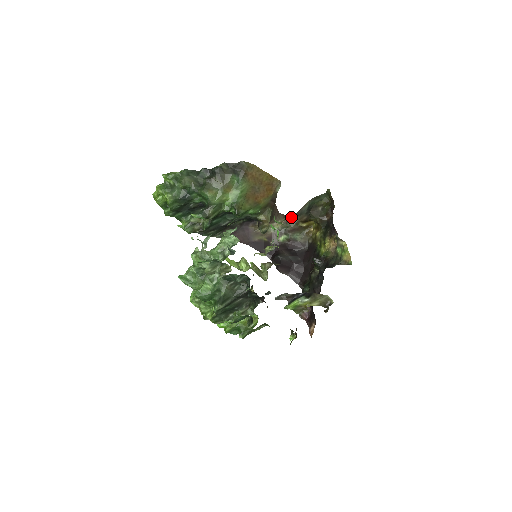
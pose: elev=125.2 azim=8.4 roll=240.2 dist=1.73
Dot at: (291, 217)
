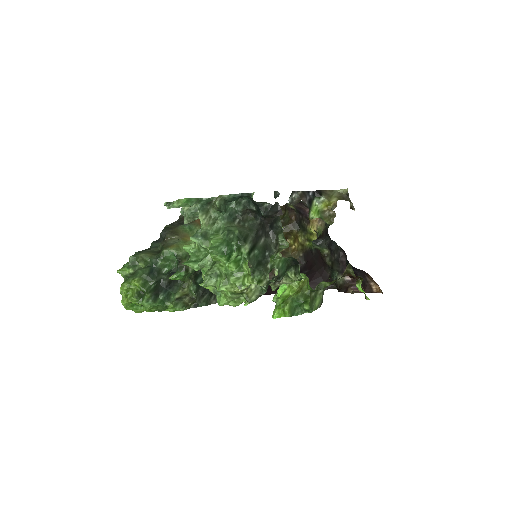
Dot at: occluded
